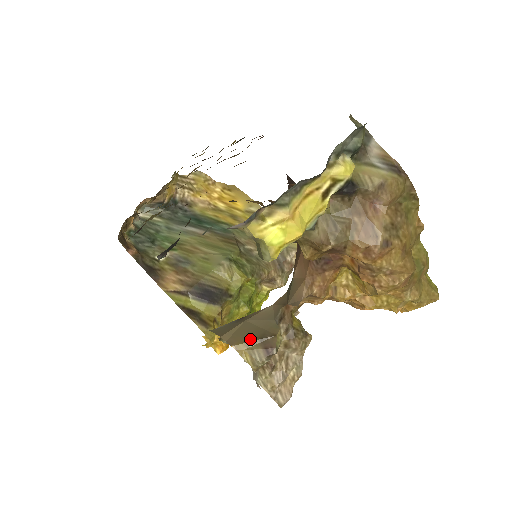
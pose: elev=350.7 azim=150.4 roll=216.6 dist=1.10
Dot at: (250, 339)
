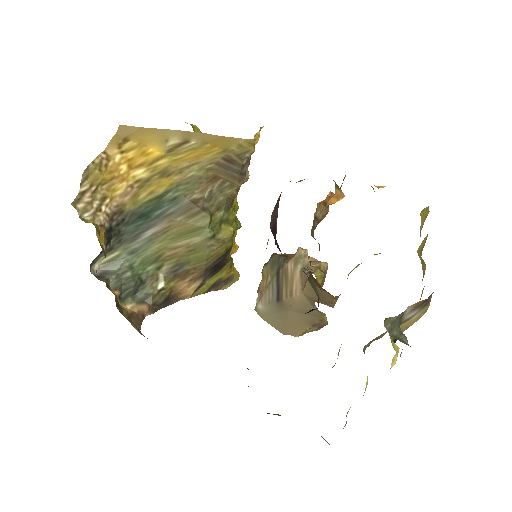
Dot at: (306, 328)
